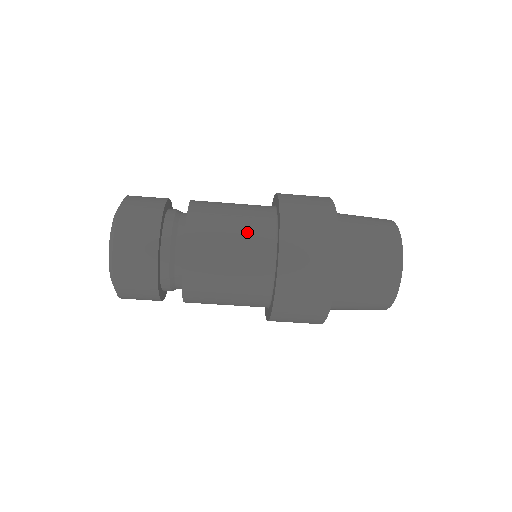
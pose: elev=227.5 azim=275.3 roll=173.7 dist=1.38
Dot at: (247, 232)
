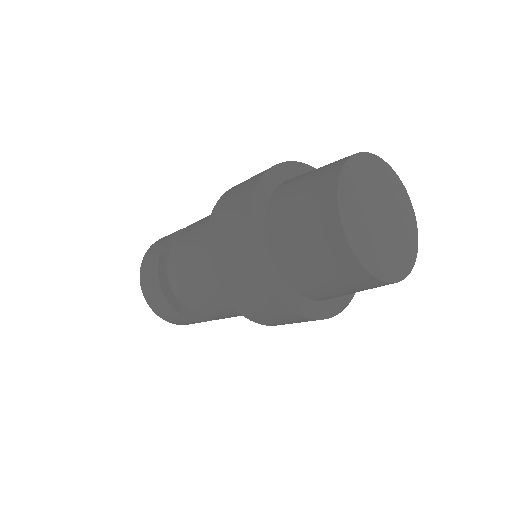
Dot at: occluded
